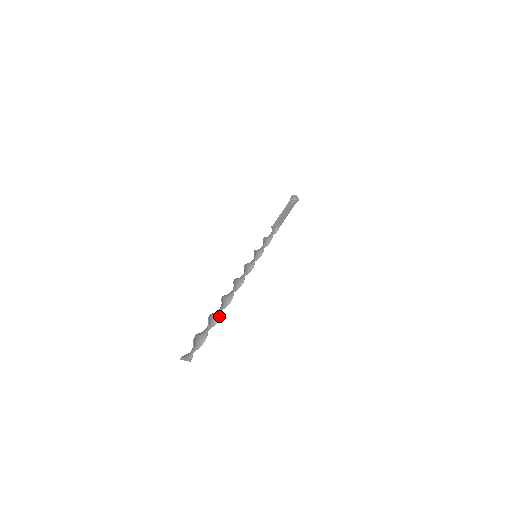
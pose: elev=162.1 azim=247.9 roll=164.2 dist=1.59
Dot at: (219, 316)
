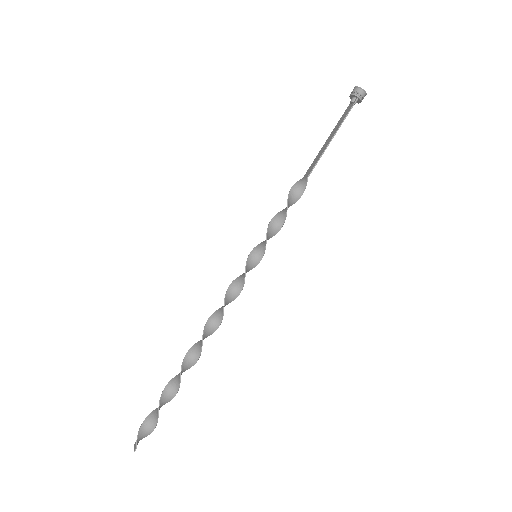
Dot at: (179, 380)
